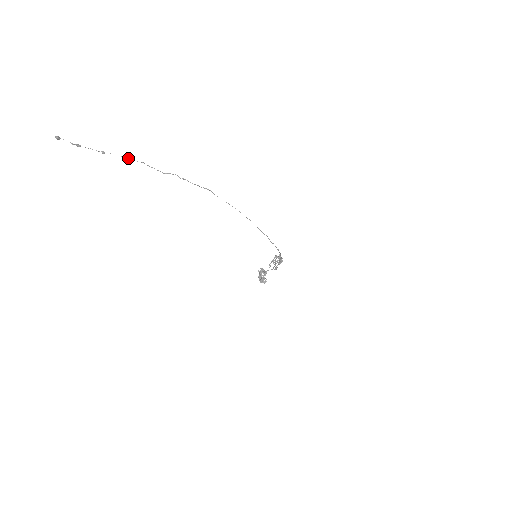
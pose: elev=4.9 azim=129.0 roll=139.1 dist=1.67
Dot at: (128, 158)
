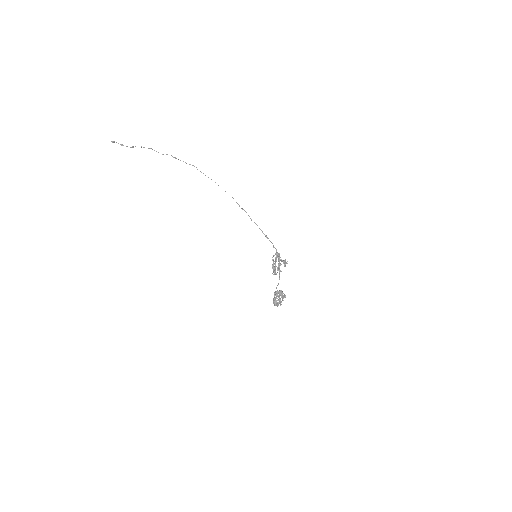
Dot at: (144, 147)
